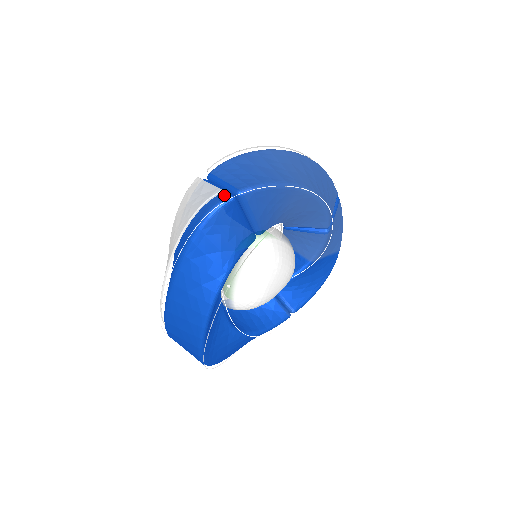
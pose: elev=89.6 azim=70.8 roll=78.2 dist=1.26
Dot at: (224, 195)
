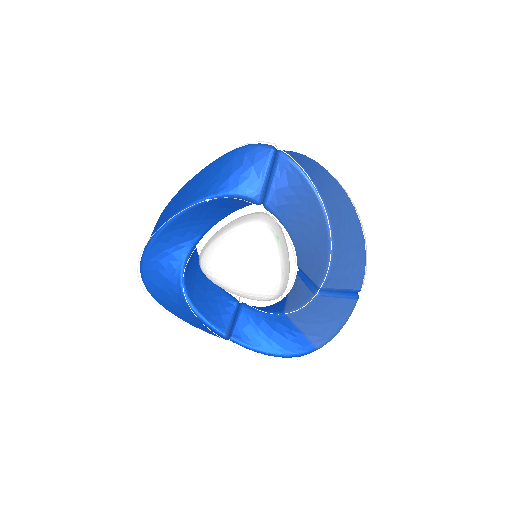
Dot at: (271, 145)
